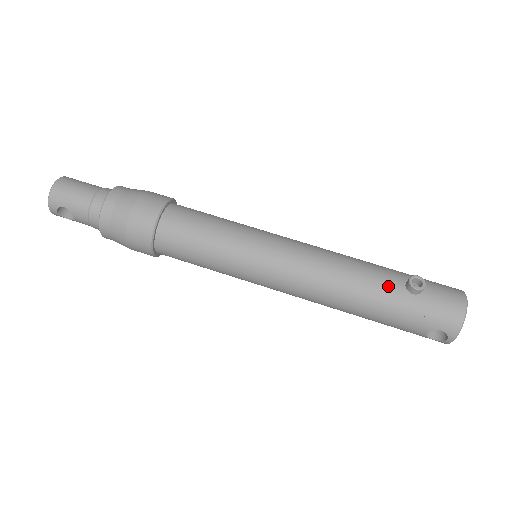
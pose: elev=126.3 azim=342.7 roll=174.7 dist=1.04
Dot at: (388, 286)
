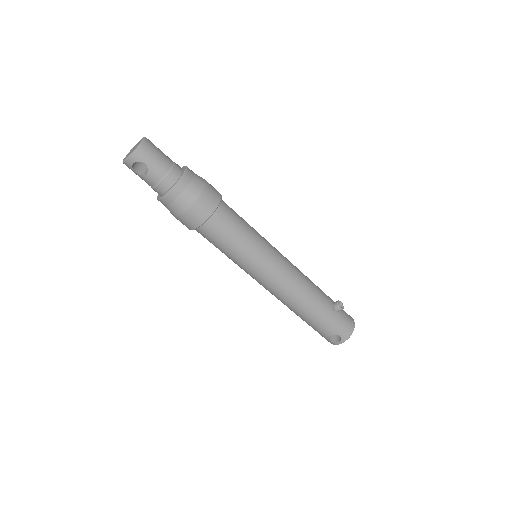
Dot at: (326, 302)
